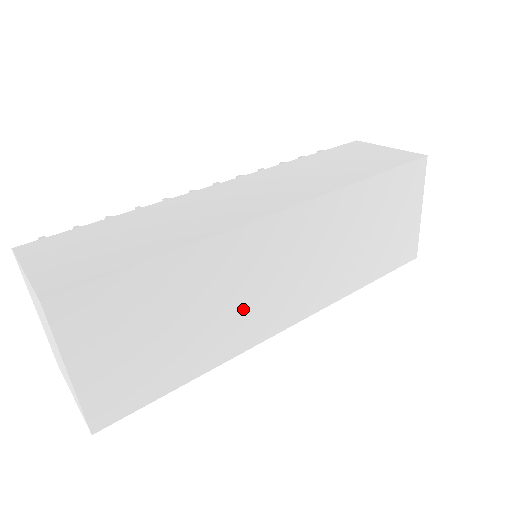
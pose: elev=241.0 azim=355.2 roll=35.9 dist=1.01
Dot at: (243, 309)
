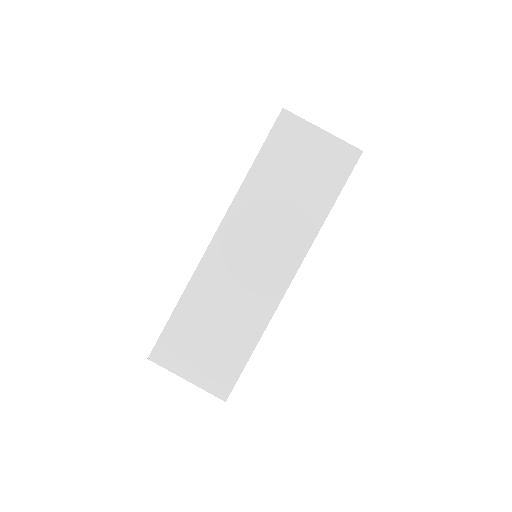
Dot at: (247, 294)
